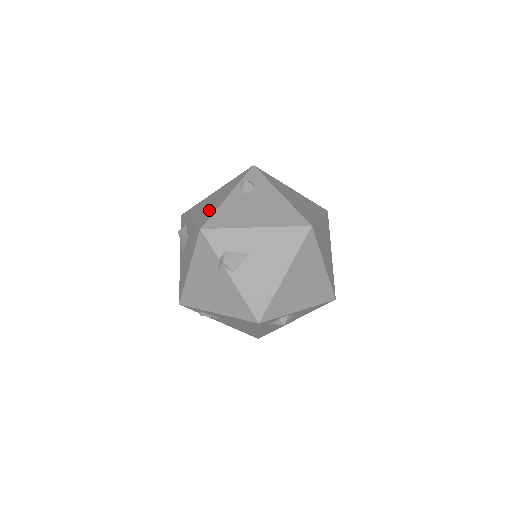
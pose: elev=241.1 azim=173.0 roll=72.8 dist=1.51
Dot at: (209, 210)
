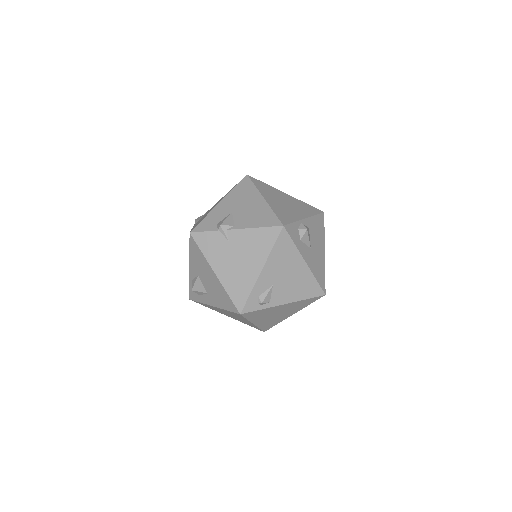
Dot at: occluded
